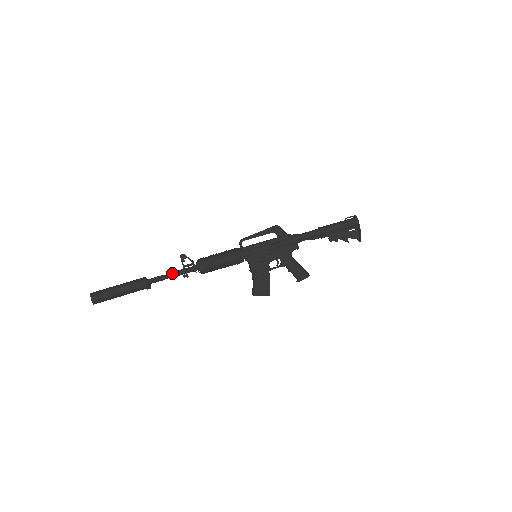
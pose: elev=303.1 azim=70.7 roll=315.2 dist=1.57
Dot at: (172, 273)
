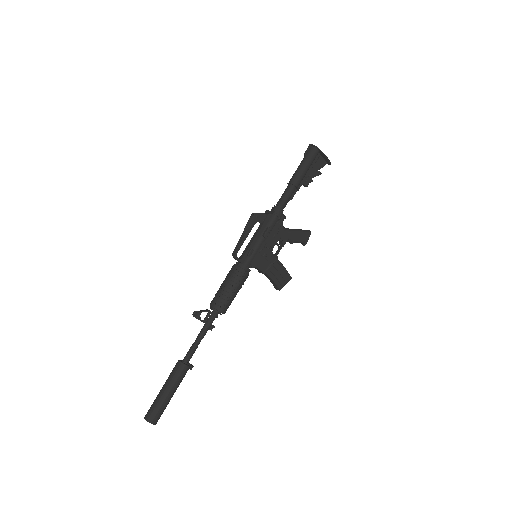
Dot at: (199, 337)
